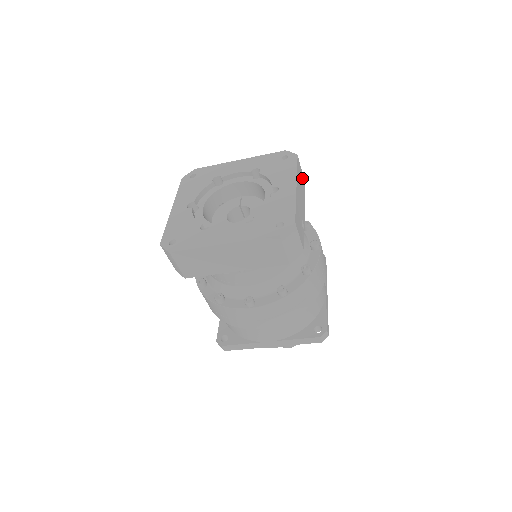
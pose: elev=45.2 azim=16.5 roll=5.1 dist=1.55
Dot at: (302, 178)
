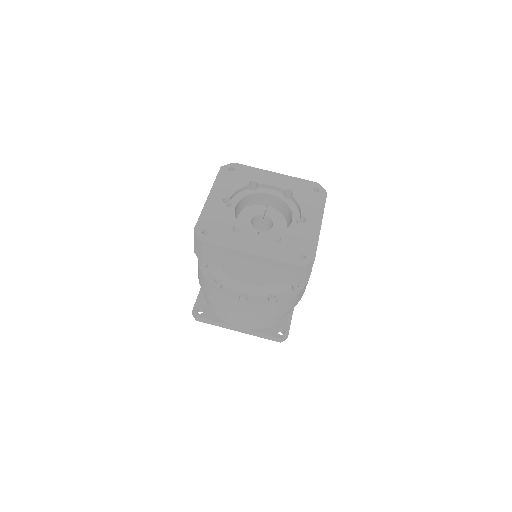
Dot at: occluded
